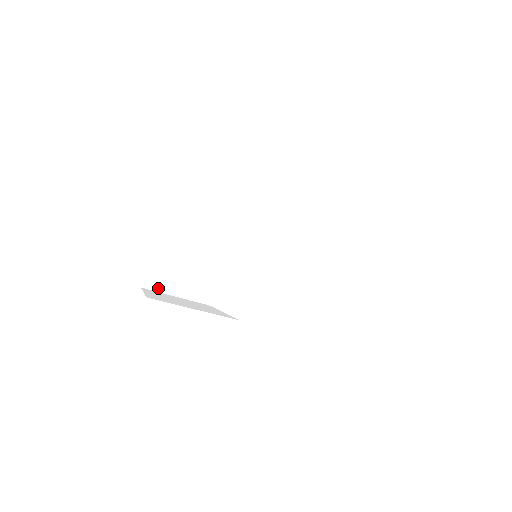
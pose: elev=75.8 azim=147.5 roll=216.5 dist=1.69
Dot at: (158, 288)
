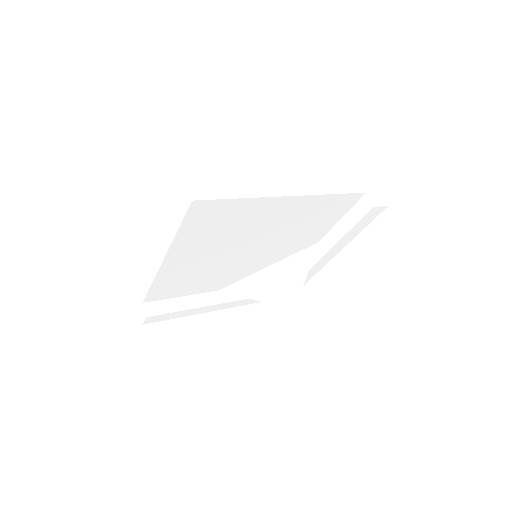
Dot at: (159, 298)
